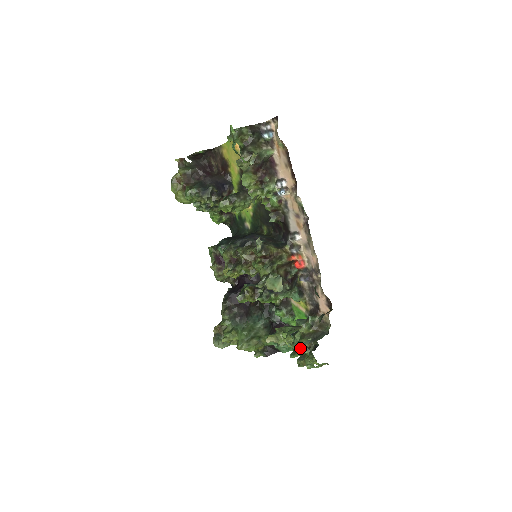
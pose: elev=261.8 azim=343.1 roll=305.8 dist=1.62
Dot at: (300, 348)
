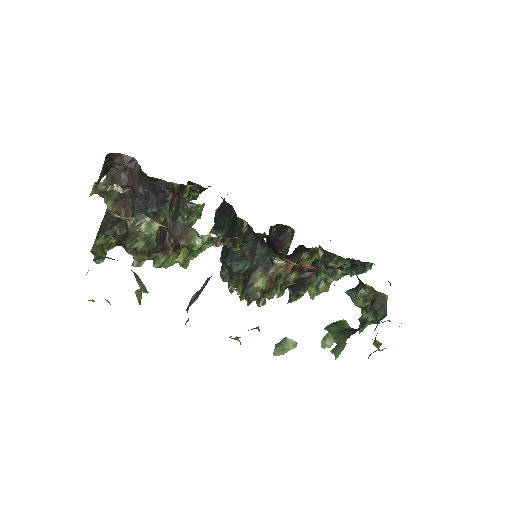
Dot at: (364, 323)
